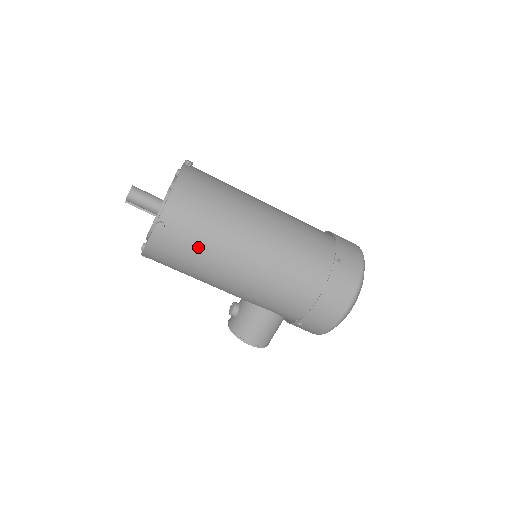
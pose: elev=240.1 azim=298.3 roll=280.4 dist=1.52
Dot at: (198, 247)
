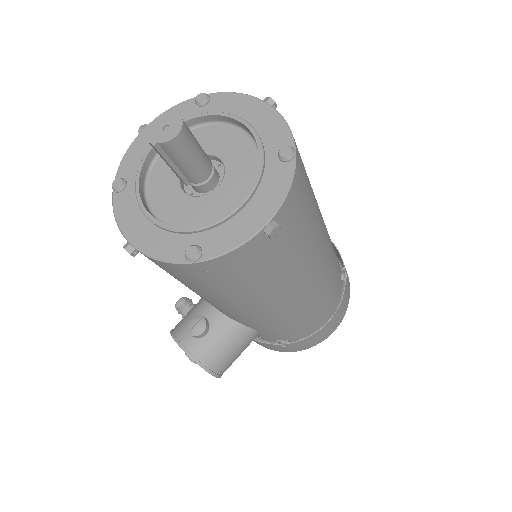
Dot at: (283, 264)
